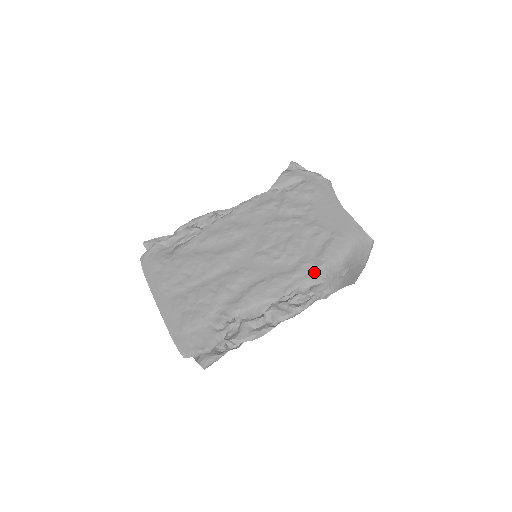
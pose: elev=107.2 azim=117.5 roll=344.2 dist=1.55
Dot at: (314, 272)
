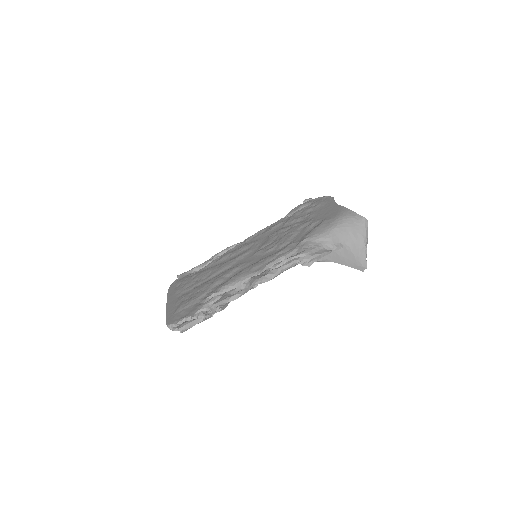
Dot at: (297, 246)
